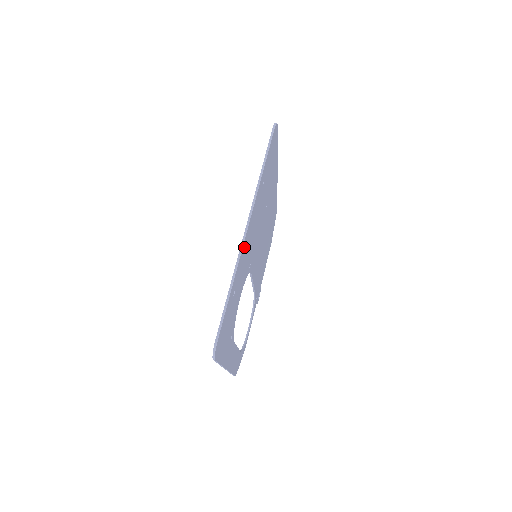
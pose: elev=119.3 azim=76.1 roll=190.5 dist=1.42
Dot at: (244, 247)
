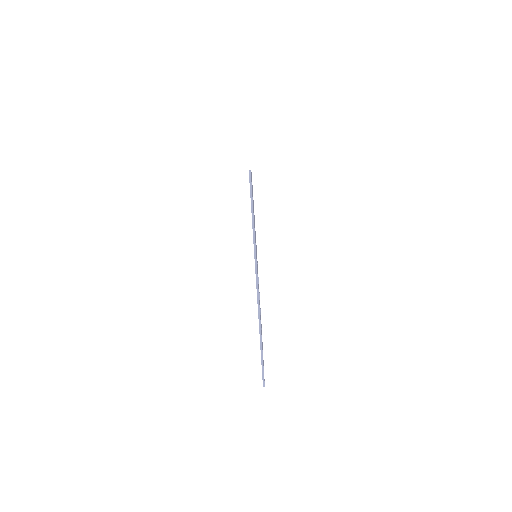
Dot at: occluded
